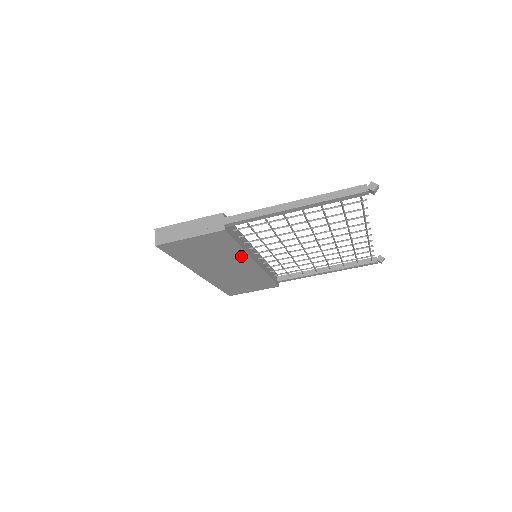
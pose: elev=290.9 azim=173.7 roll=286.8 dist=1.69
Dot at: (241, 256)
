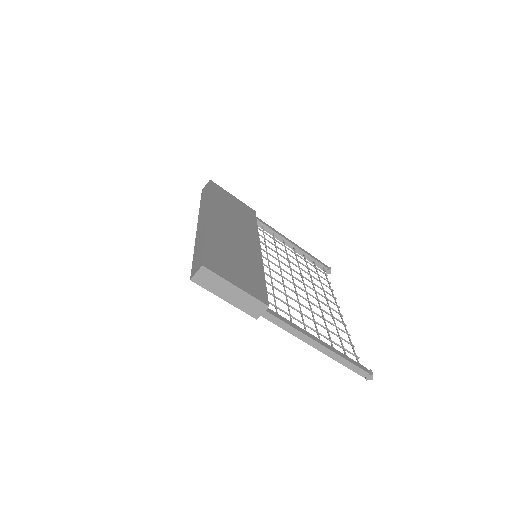
Dot at: occluded
